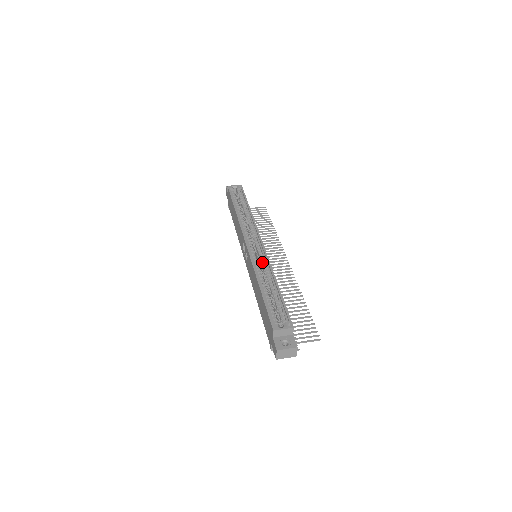
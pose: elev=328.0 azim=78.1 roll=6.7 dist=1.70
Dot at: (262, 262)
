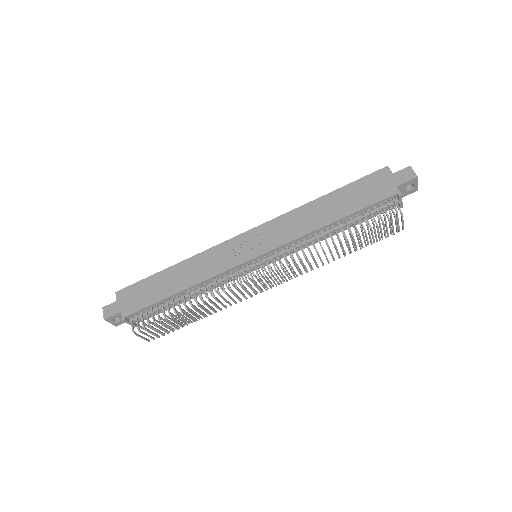
Dot at: occluded
